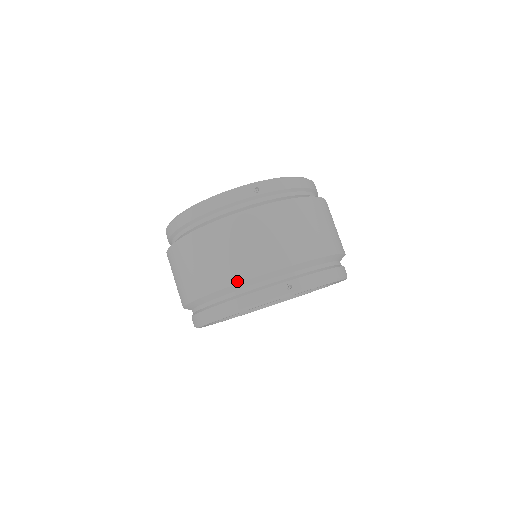
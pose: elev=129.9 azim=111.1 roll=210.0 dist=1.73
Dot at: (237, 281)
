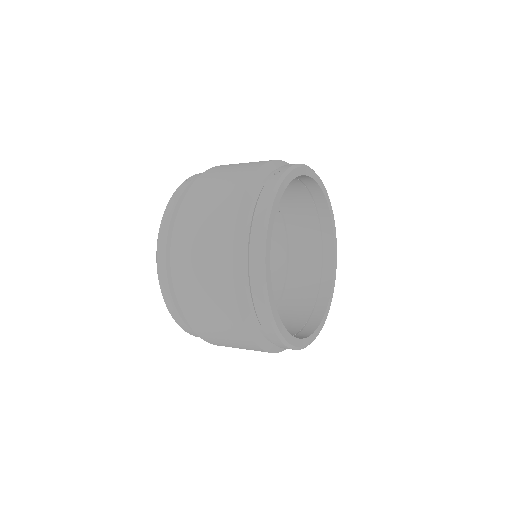
Dot at: (238, 204)
